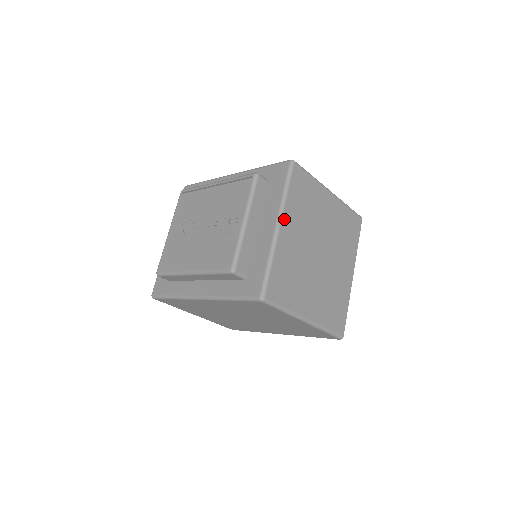
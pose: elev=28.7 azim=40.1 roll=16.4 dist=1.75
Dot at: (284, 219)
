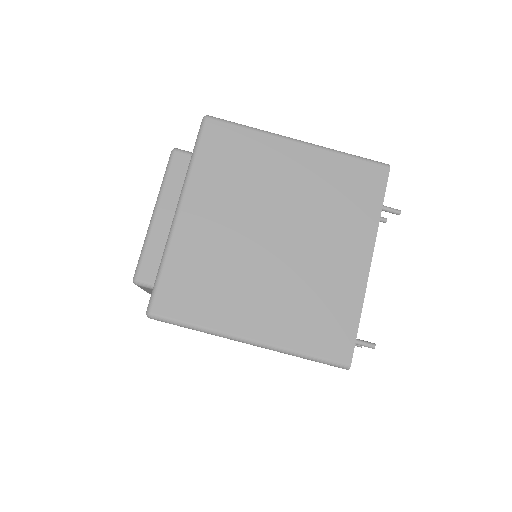
Dot at: (188, 199)
